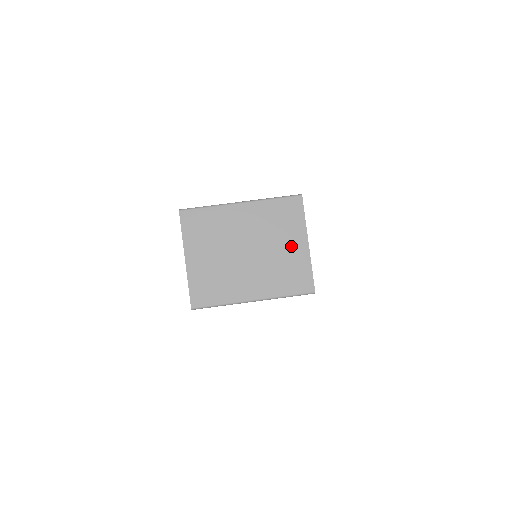
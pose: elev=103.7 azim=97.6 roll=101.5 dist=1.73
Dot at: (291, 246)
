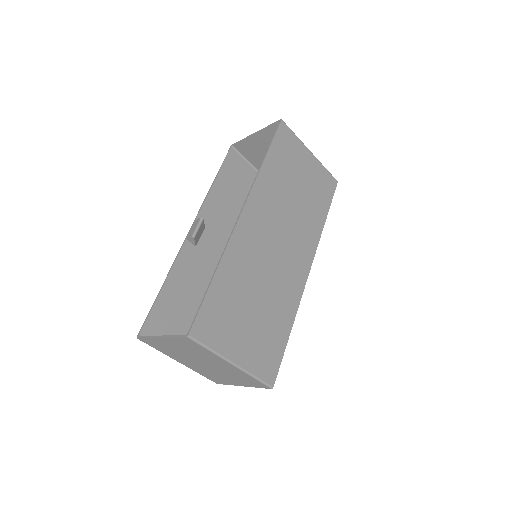
Dot at: (232, 380)
